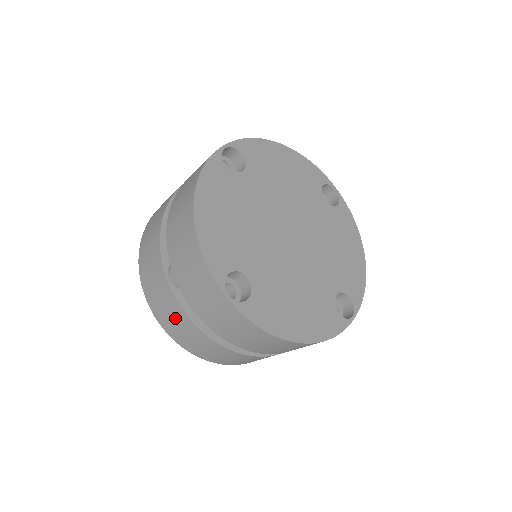
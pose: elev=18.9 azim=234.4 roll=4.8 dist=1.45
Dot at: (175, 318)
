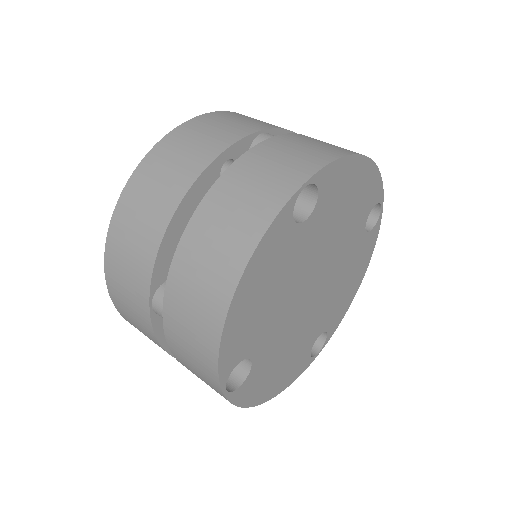
Dot at: (140, 326)
